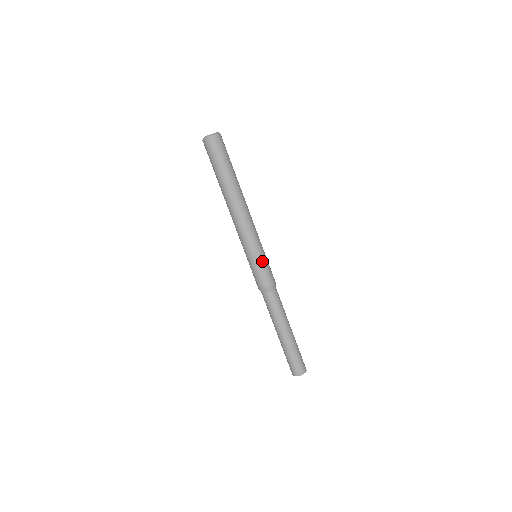
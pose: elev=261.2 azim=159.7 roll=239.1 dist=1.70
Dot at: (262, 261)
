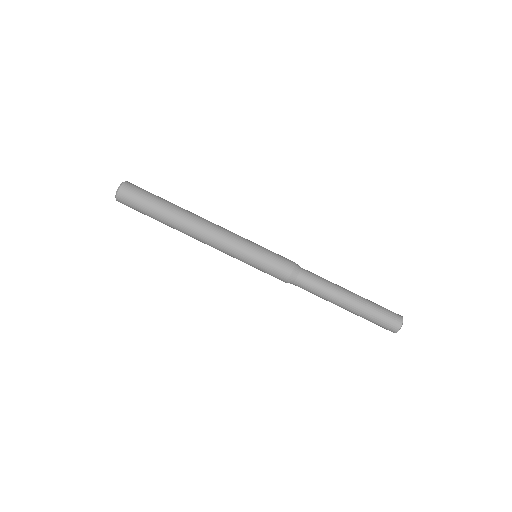
Dot at: (266, 250)
